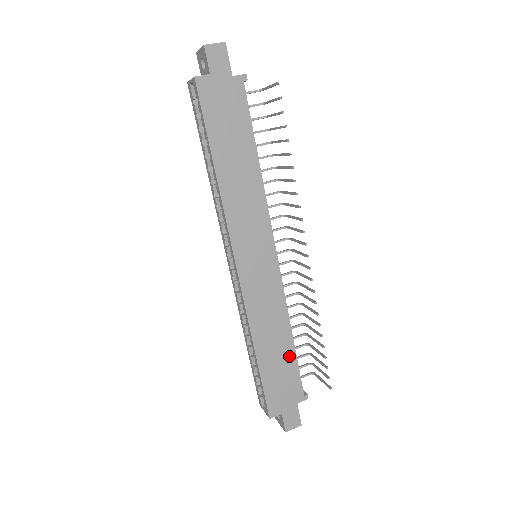
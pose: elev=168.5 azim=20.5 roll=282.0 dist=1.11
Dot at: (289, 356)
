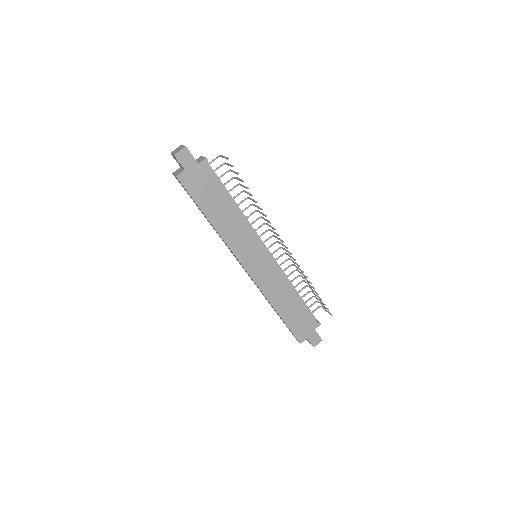
Dot at: (299, 305)
